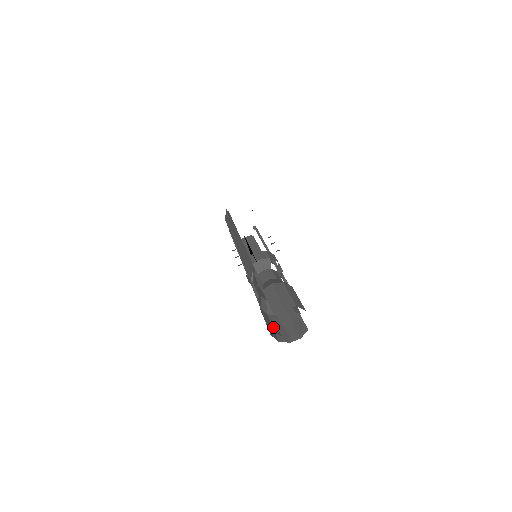
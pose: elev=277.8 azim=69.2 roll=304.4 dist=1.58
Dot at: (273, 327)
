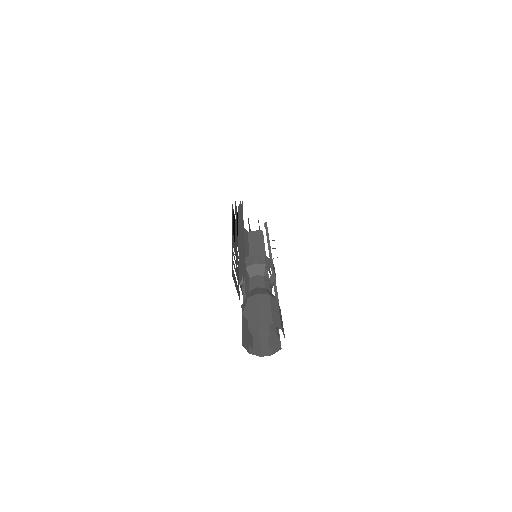
Dot at: occluded
